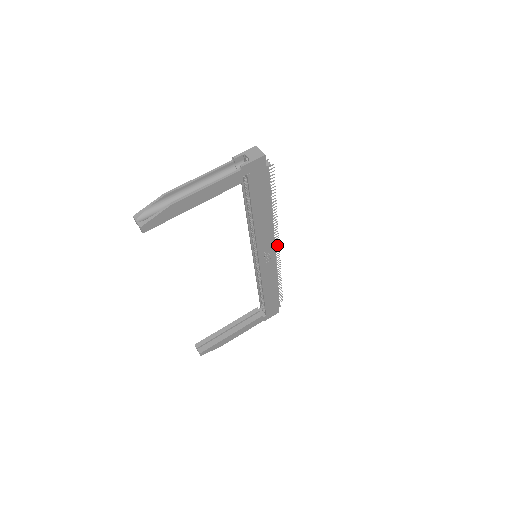
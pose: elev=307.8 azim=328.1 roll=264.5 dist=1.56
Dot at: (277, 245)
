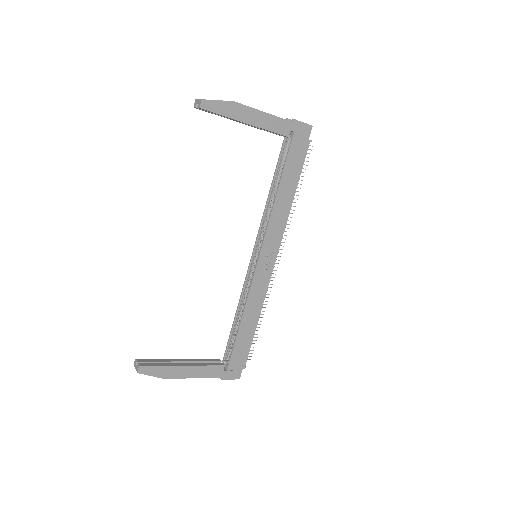
Dot at: (279, 256)
